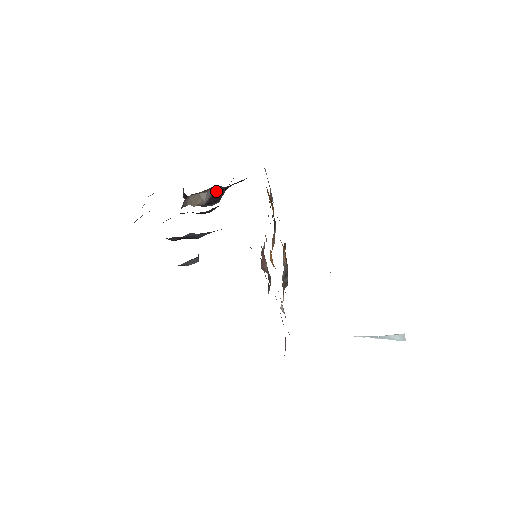
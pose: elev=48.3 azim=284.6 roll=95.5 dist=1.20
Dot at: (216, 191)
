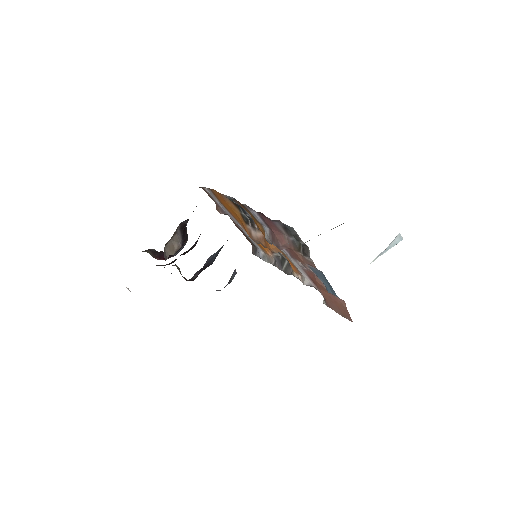
Dot at: (182, 229)
